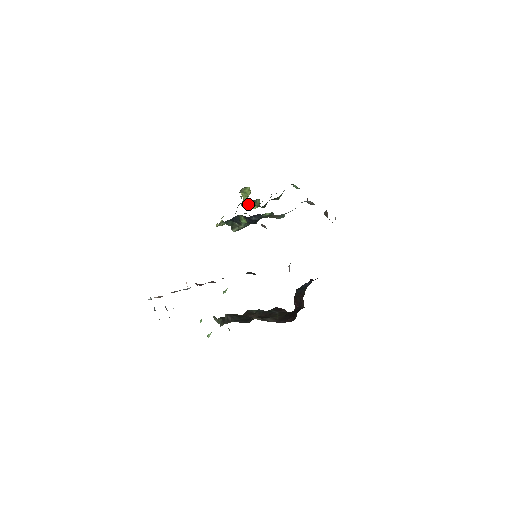
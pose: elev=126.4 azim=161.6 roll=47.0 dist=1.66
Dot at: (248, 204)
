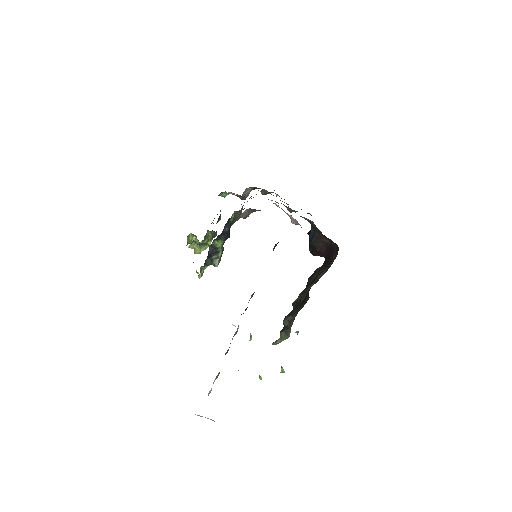
Dot at: occluded
